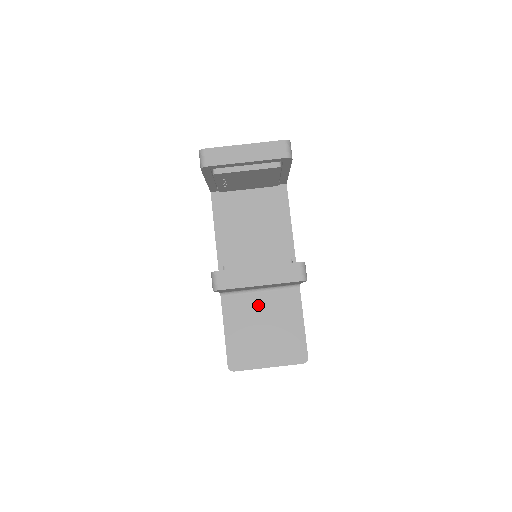
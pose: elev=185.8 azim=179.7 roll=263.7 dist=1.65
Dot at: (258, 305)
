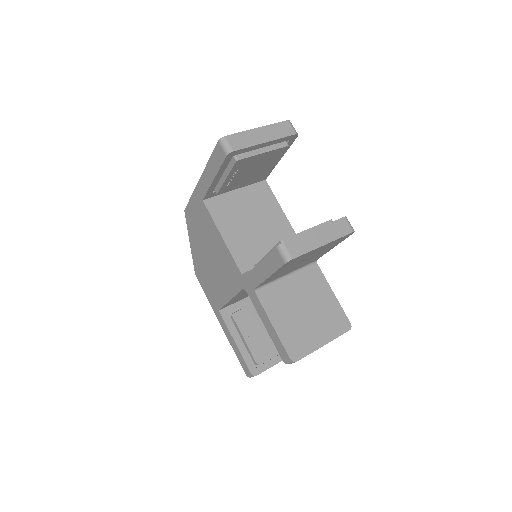
Dot at: (291, 290)
